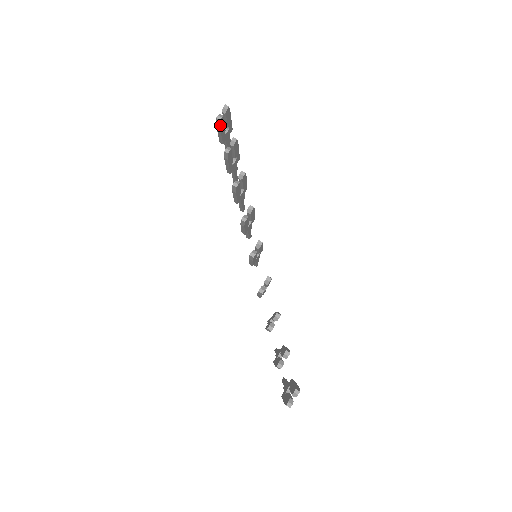
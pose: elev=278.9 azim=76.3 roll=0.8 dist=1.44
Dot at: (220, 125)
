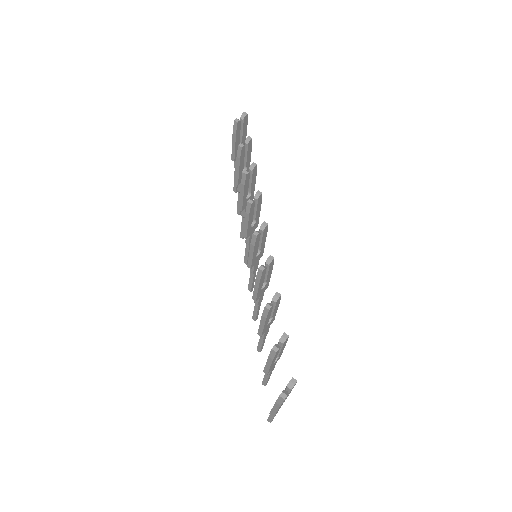
Dot at: (236, 130)
